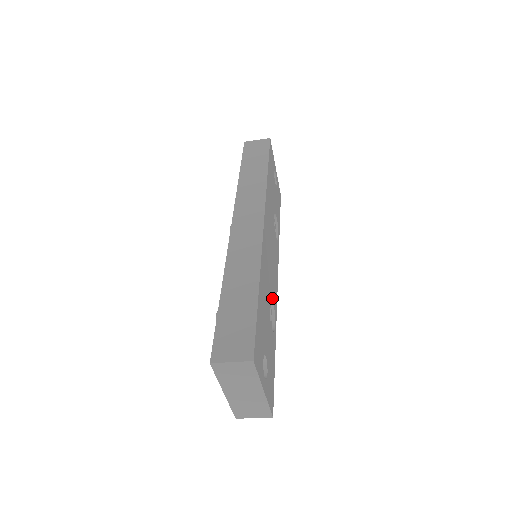
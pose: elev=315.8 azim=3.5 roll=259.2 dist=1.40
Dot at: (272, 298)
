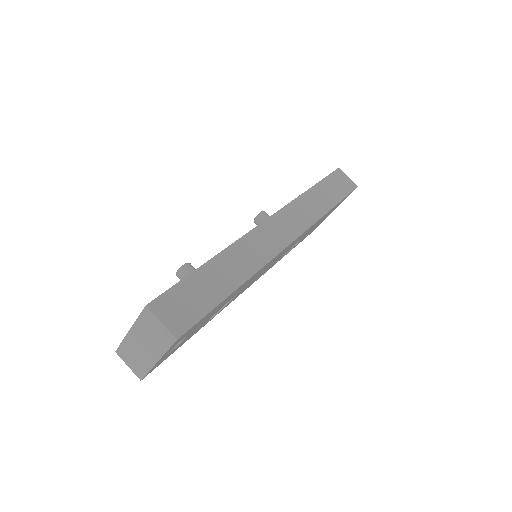
Dot at: (233, 298)
